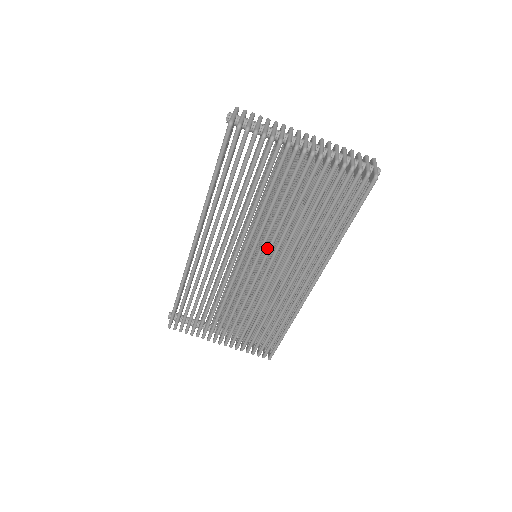
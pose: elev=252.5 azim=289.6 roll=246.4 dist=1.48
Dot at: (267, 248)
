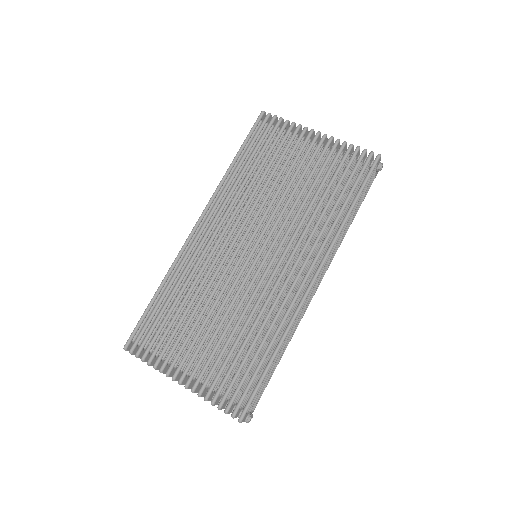
Dot at: (271, 228)
